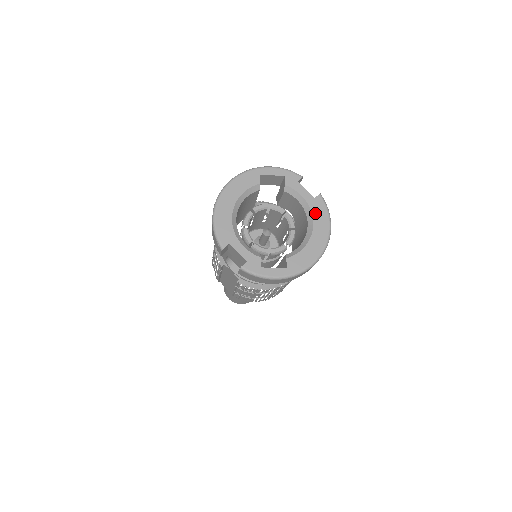
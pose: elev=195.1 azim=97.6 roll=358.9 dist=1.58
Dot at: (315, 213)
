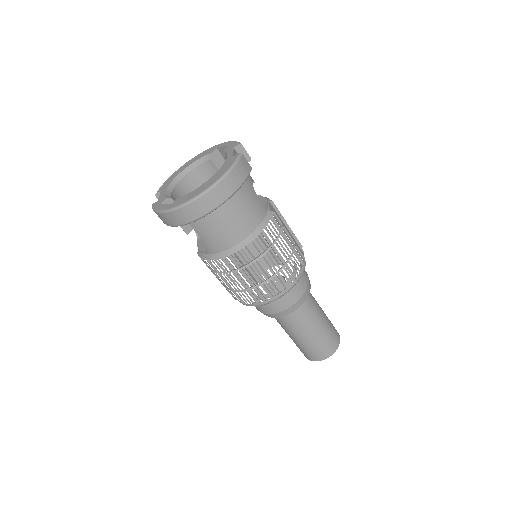
Dot at: (223, 166)
